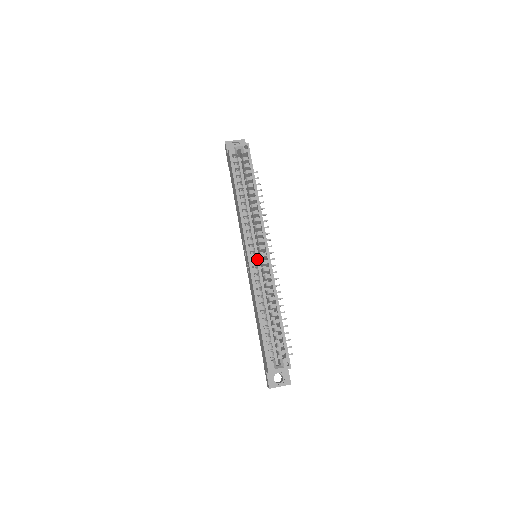
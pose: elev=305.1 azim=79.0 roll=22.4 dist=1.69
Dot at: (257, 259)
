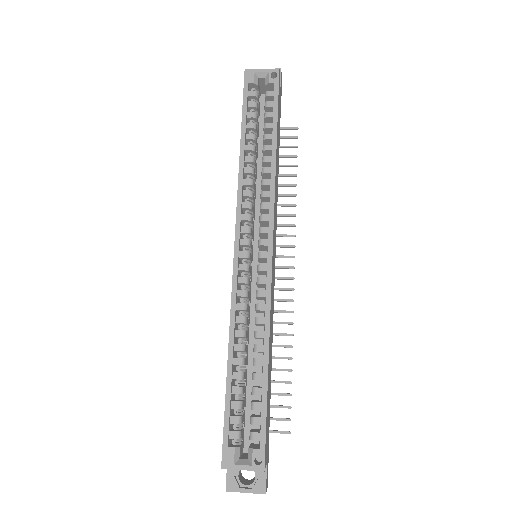
Dot at: (256, 261)
